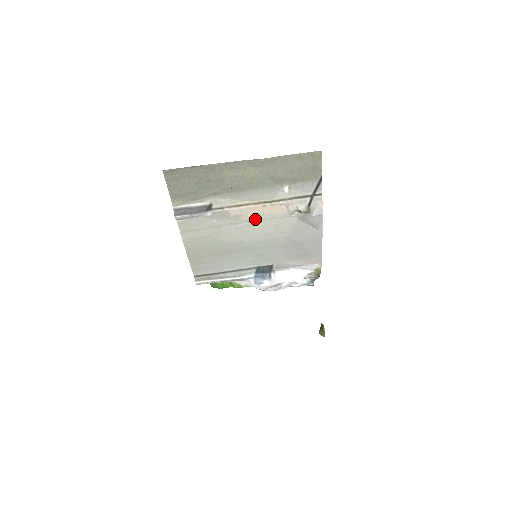
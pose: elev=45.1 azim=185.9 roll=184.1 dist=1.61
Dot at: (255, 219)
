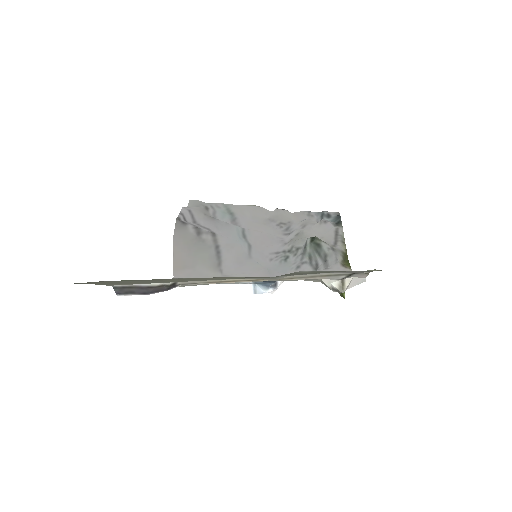
Dot at: occluded
